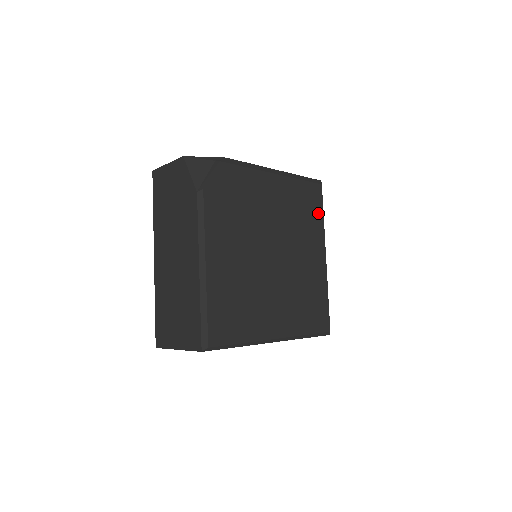
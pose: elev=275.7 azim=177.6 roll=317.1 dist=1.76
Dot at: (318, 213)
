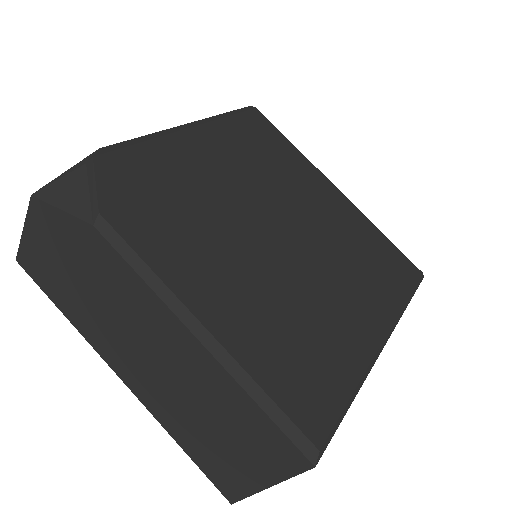
Dot at: (282, 143)
